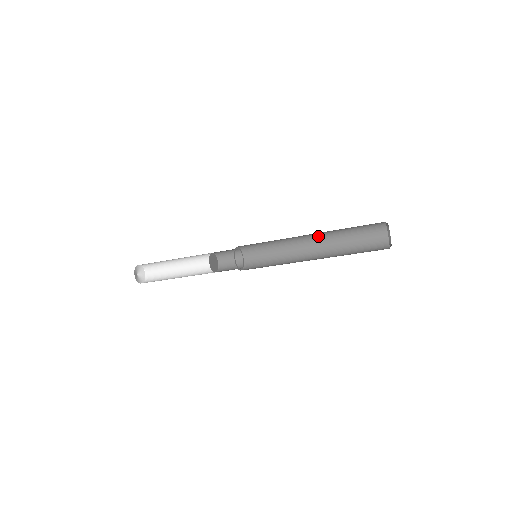
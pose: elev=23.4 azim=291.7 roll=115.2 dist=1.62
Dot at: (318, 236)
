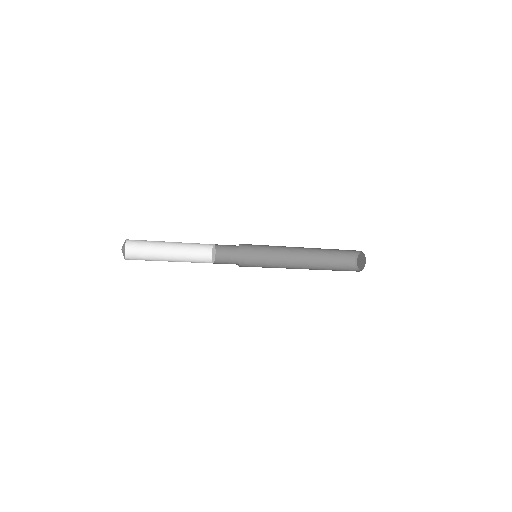
Dot at: occluded
